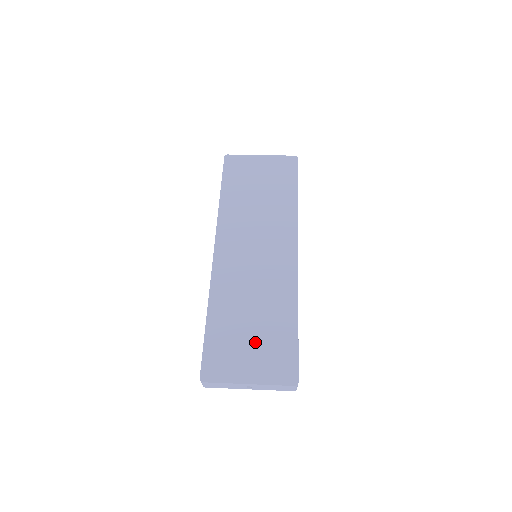
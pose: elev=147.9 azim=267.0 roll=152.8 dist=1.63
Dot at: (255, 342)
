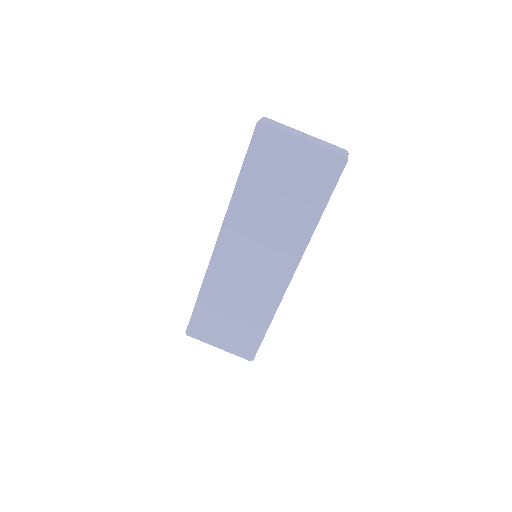
Dot at: (231, 327)
